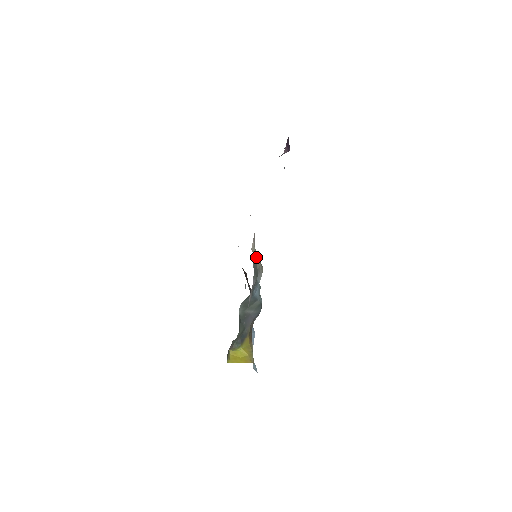
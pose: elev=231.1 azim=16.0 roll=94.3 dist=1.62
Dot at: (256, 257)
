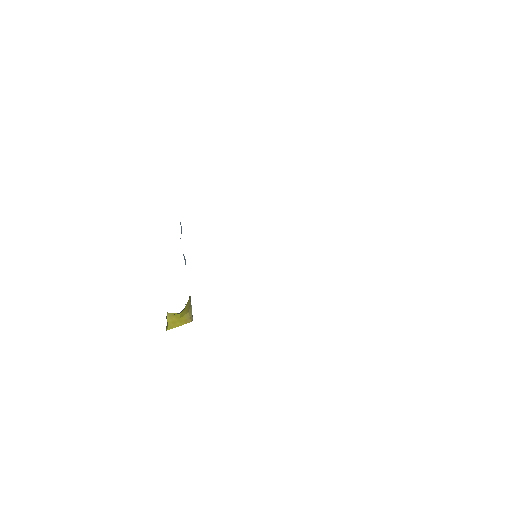
Dot at: occluded
